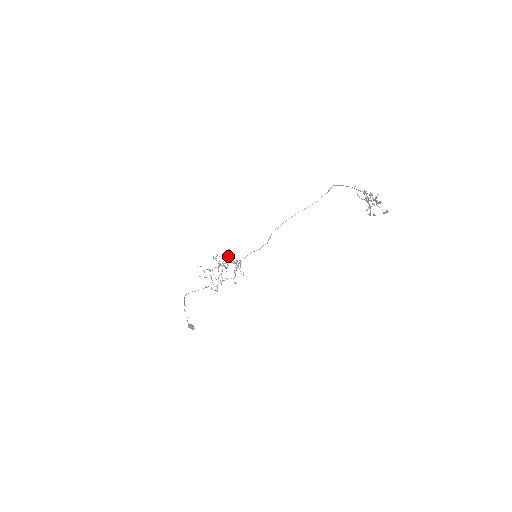
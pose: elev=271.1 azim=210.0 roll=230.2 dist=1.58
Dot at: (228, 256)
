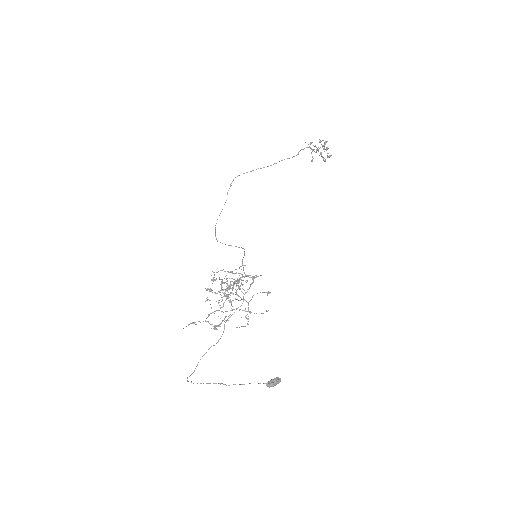
Dot at: (239, 268)
